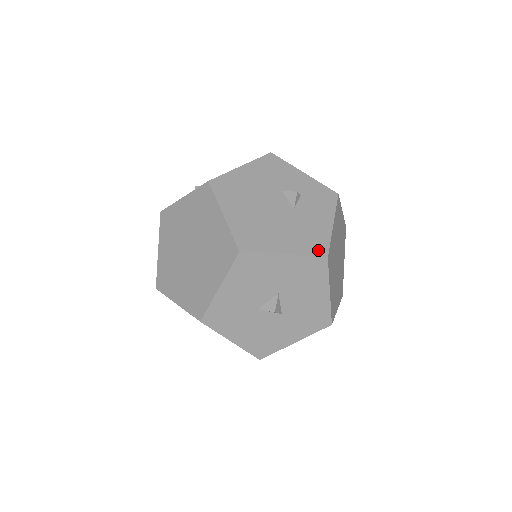
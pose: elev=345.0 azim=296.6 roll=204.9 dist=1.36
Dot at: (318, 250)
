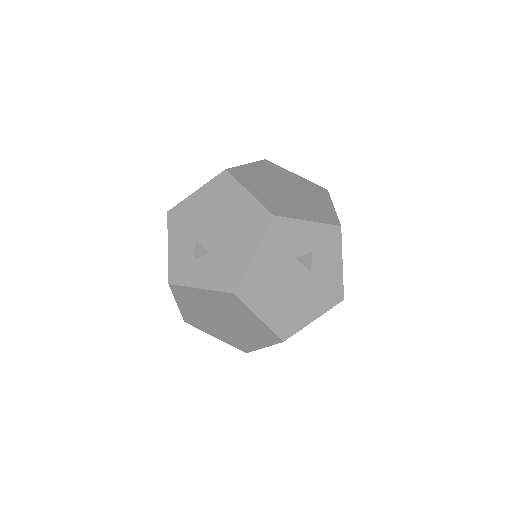
Dot at: (336, 299)
